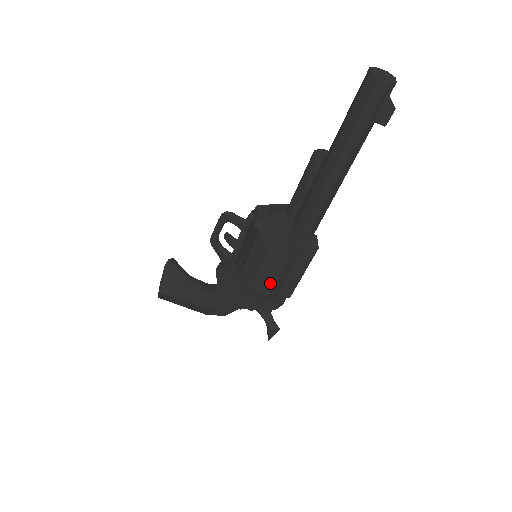
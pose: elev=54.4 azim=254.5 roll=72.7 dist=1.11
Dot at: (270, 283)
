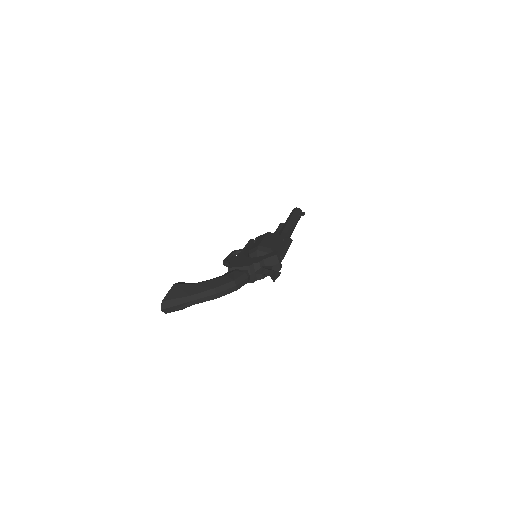
Dot at: (271, 244)
